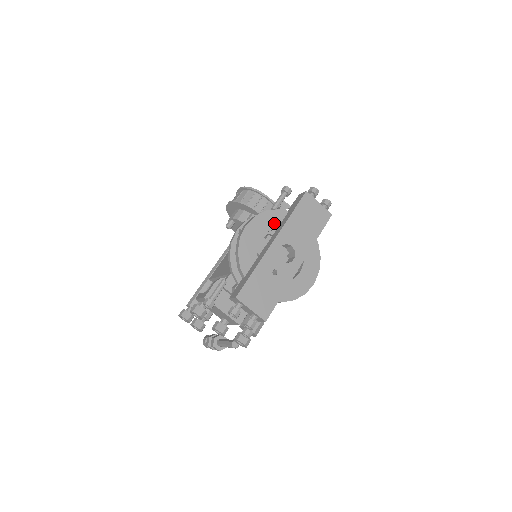
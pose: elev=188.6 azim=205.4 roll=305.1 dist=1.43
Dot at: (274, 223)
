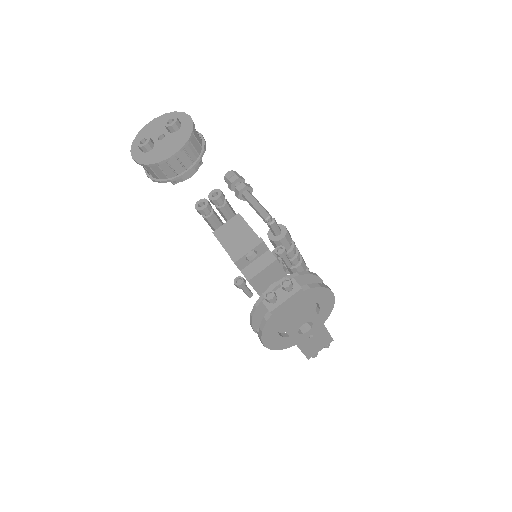
Dot at: (274, 326)
